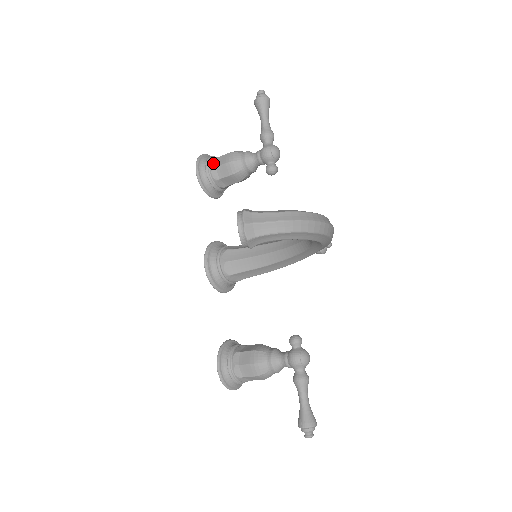
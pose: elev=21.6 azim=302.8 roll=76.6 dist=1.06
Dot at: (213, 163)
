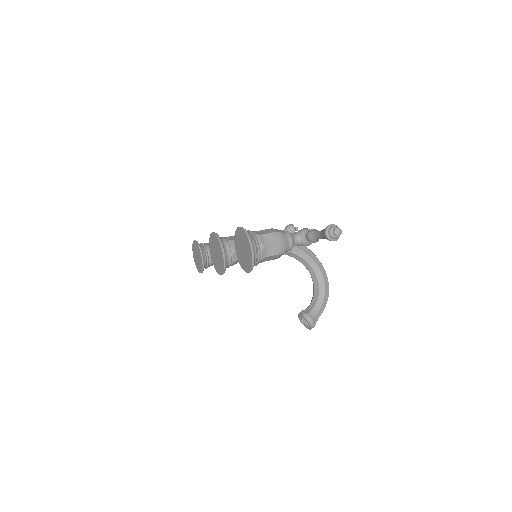
Dot at: occluded
